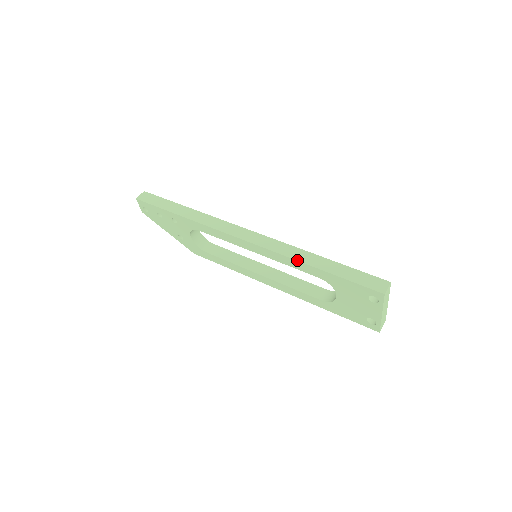
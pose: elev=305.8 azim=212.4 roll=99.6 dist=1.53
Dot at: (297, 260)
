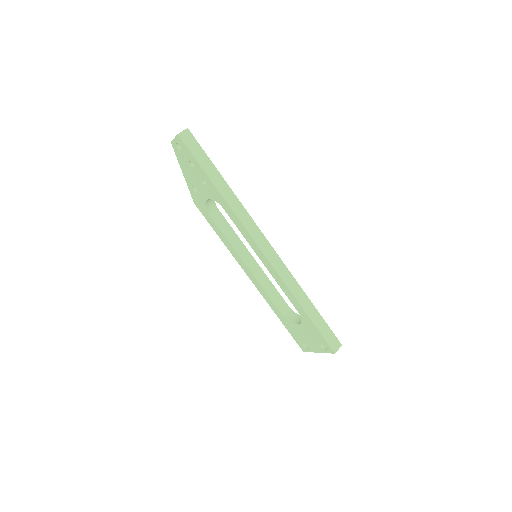
Dot at: (294, 295)
